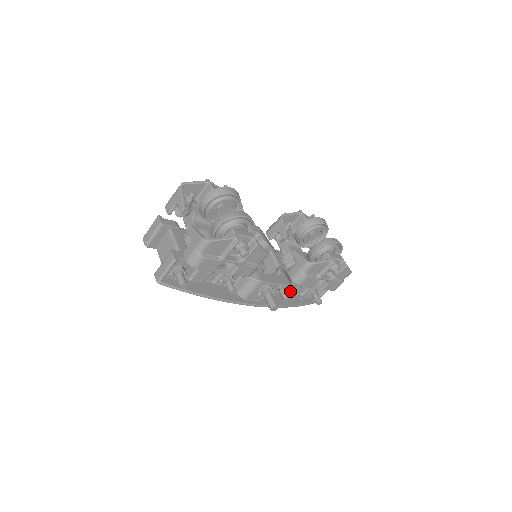
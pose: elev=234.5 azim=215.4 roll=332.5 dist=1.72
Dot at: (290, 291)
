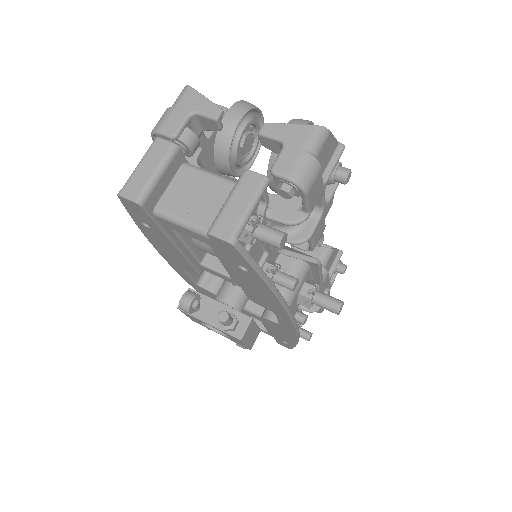
Dot at: occluded
